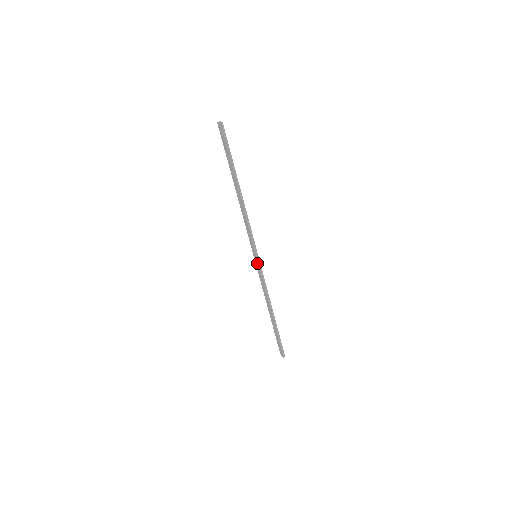
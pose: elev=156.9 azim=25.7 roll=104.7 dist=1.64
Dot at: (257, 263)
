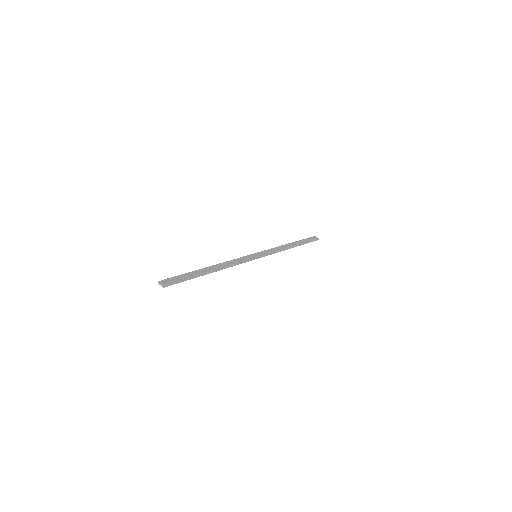
Dot at: (260, 257)
